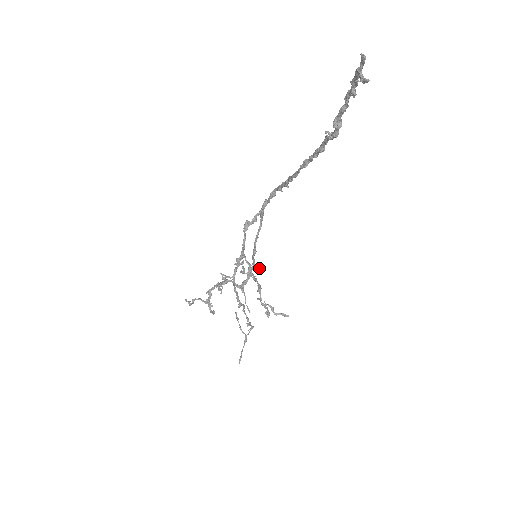
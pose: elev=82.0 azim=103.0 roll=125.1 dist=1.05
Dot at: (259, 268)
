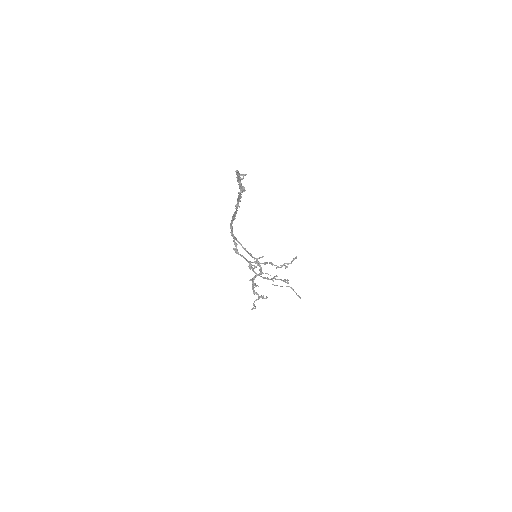
Dot at: (260, 257)
